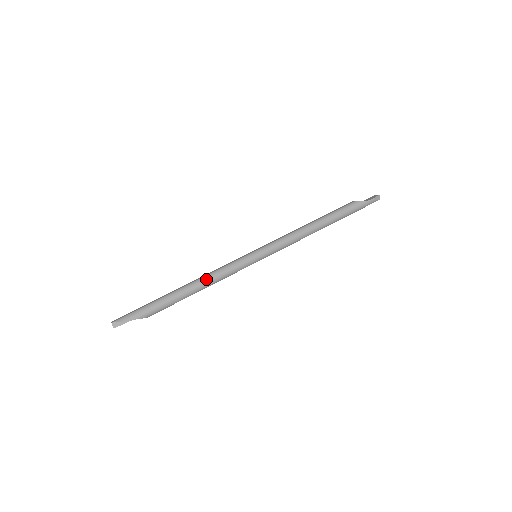
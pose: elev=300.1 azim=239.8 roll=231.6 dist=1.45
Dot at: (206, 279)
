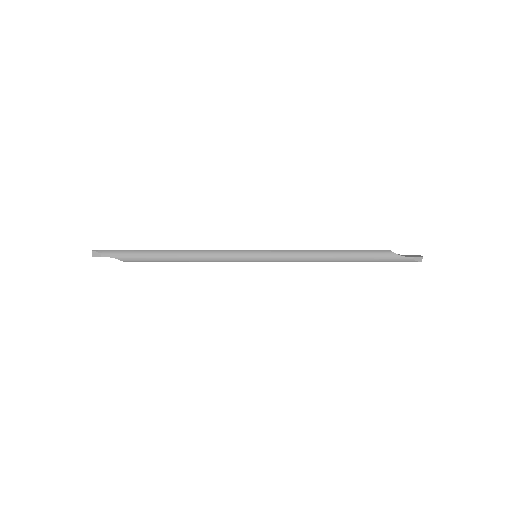
Dot at: (195, 254)
